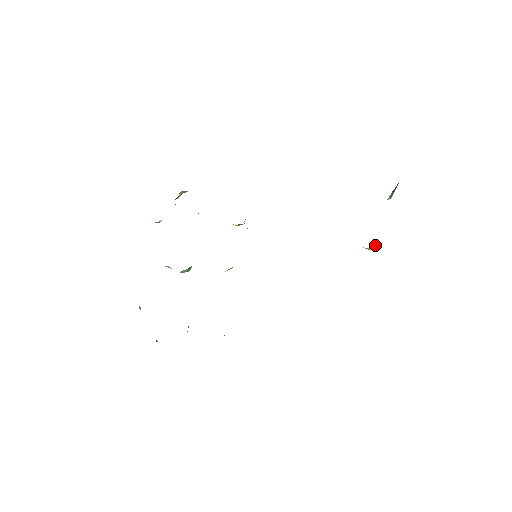
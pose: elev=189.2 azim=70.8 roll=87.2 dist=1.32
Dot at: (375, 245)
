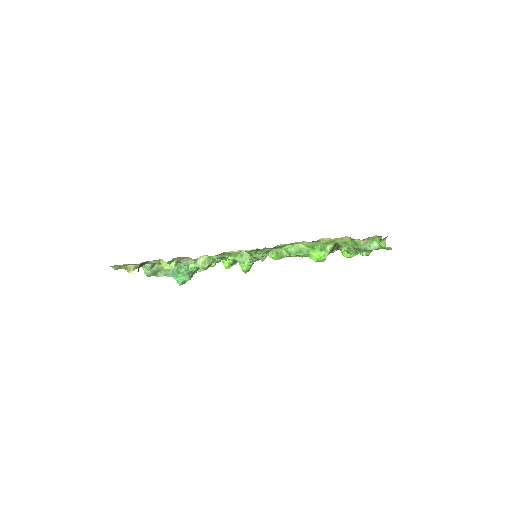
Dot at: occluded
